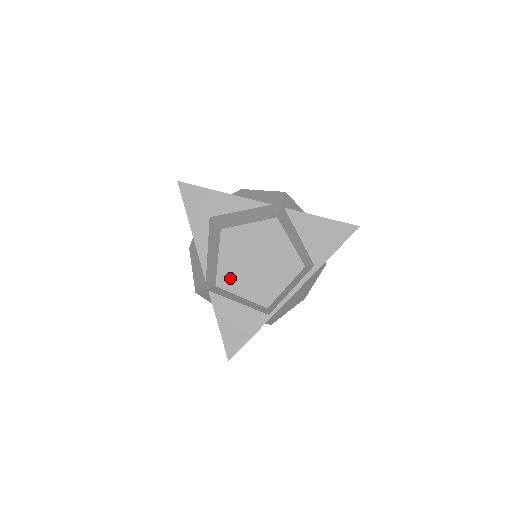
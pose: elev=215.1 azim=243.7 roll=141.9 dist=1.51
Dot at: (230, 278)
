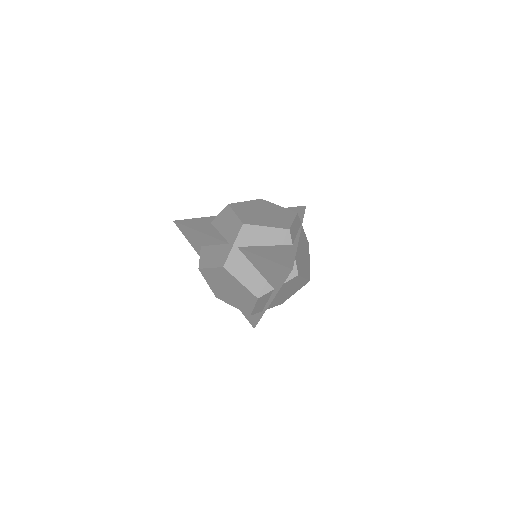
Dot at: (221, 295)
